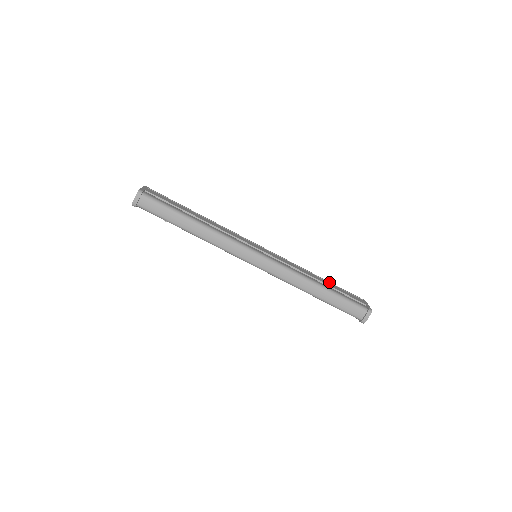
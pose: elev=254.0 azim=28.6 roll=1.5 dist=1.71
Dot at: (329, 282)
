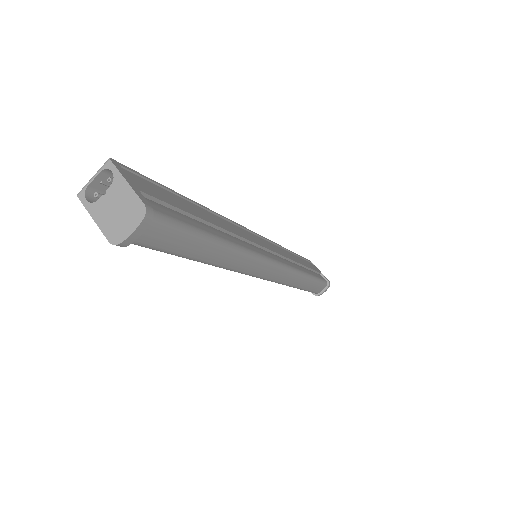
Dot at: (296, 254)
